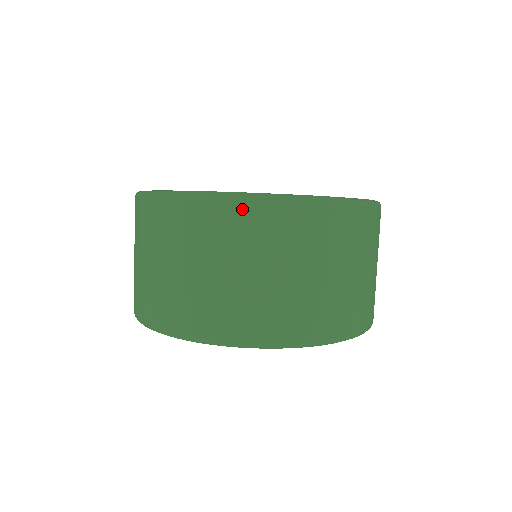
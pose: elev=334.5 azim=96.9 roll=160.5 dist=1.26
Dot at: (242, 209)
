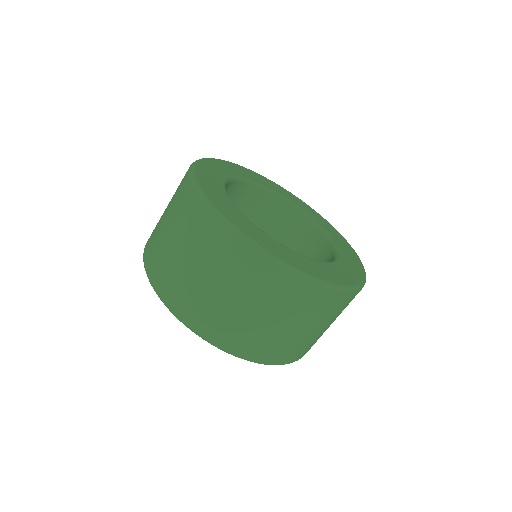
Dot at: (220, 232)
